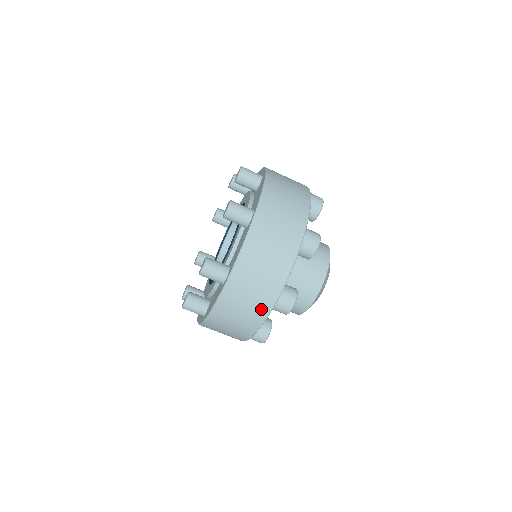
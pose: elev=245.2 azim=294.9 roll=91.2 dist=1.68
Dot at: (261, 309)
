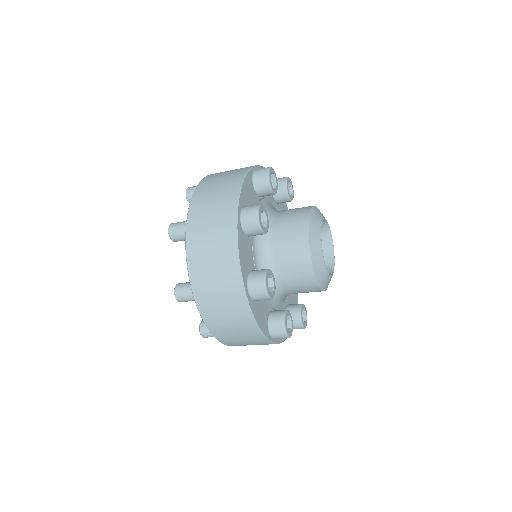
Dot at: occluded
